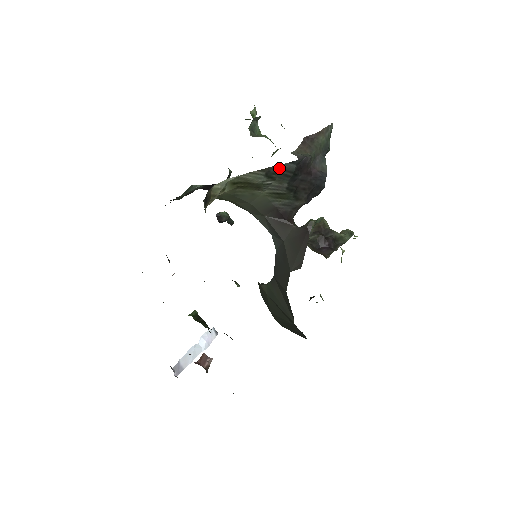
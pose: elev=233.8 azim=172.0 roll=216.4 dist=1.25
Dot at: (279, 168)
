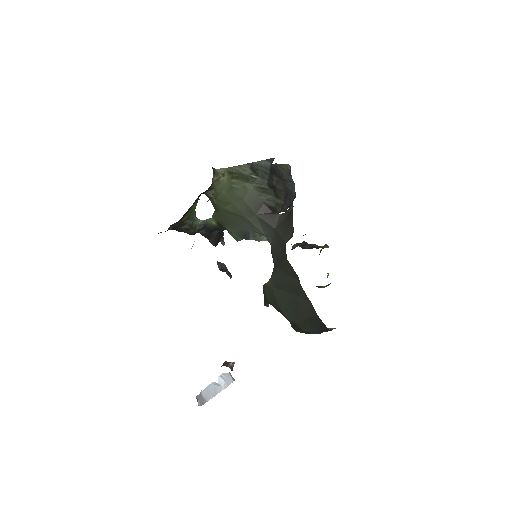
Dot at: (259, 165)
